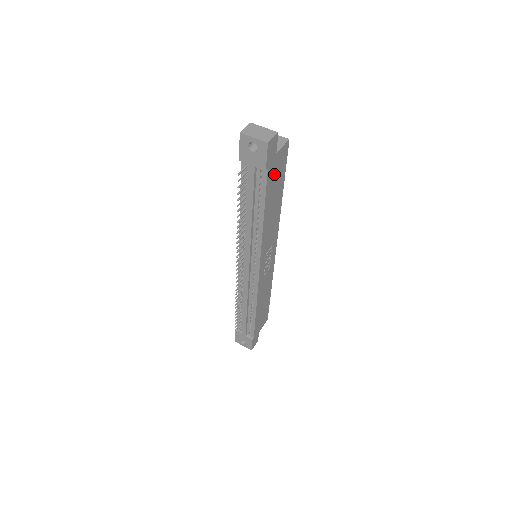
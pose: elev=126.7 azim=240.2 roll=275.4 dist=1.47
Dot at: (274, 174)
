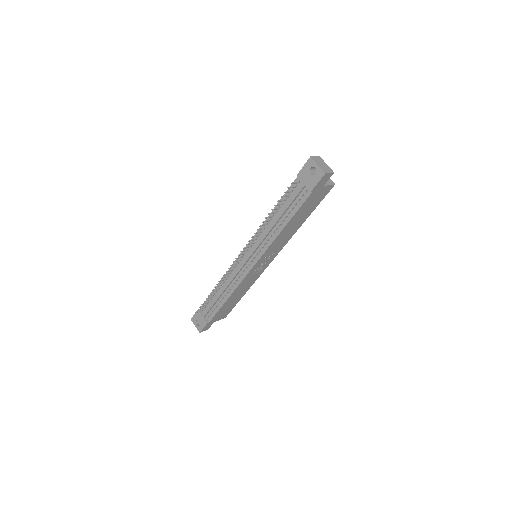
Dot at: (312, 200)
